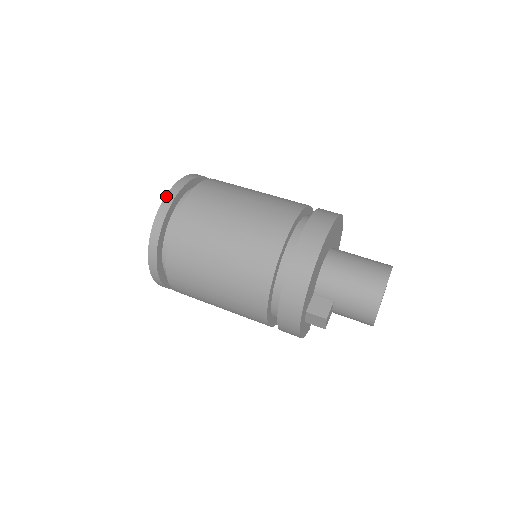
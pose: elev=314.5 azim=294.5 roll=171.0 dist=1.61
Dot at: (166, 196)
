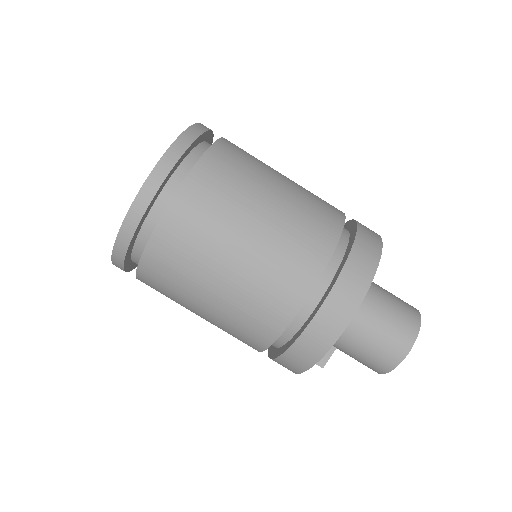
Dot at: (130, 210)
